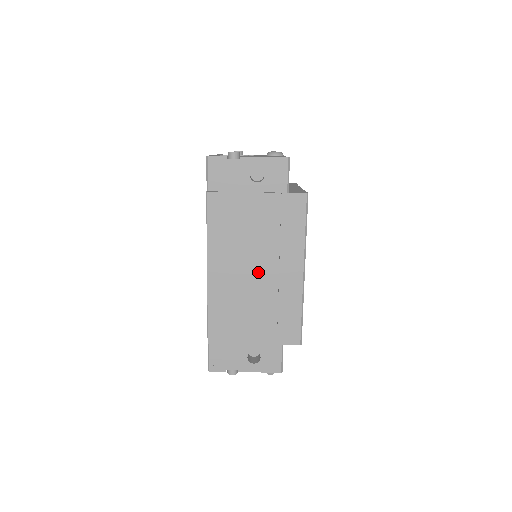
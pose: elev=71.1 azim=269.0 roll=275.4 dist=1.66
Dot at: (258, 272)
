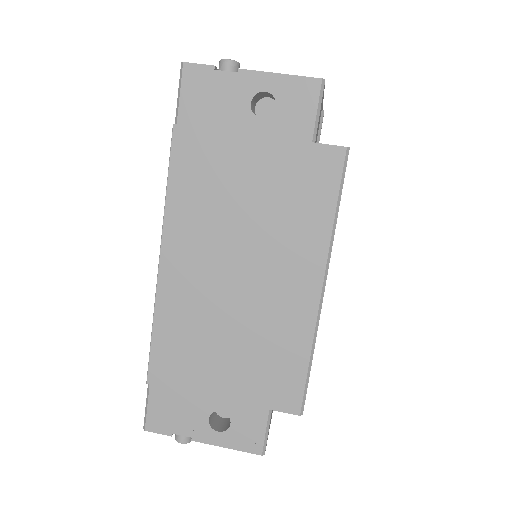
Dot at: (244, 276)
